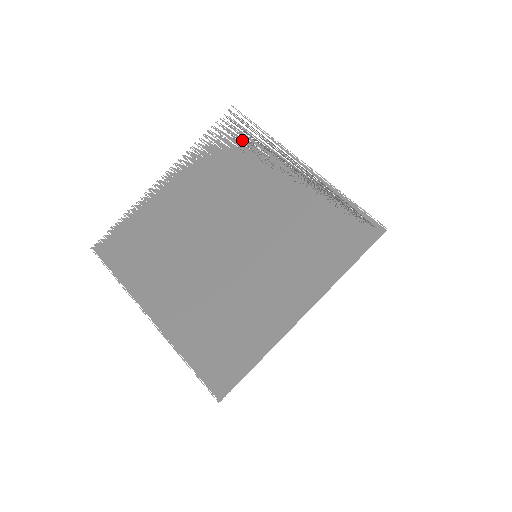
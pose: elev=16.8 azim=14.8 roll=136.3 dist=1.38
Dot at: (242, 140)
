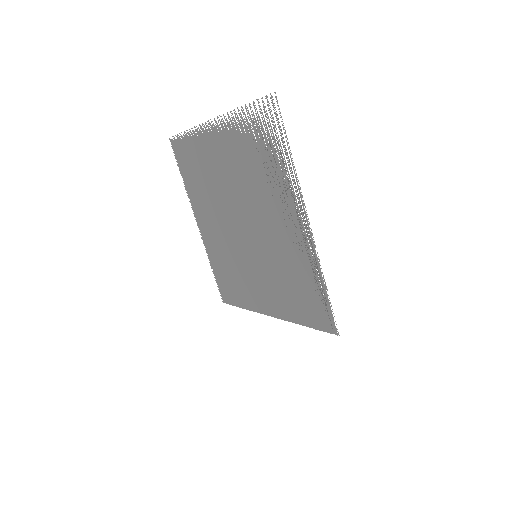
Dot at: (272, 148)
